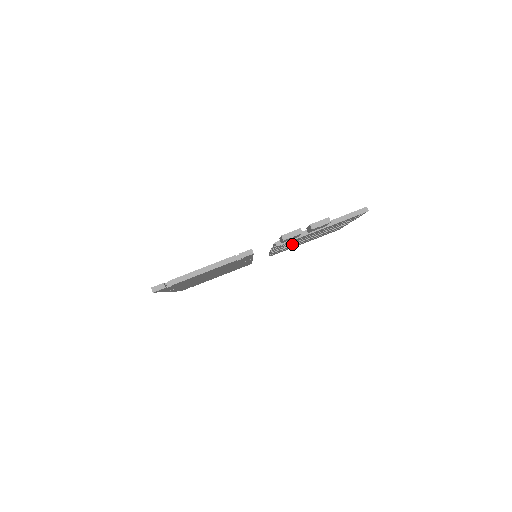
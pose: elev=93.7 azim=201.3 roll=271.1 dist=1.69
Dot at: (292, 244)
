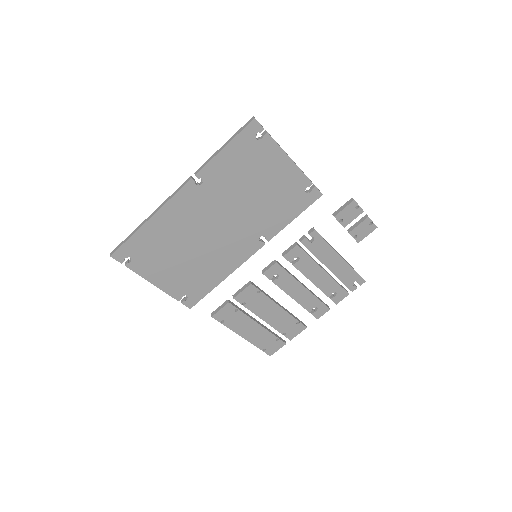
Dot at: (279, 283)
